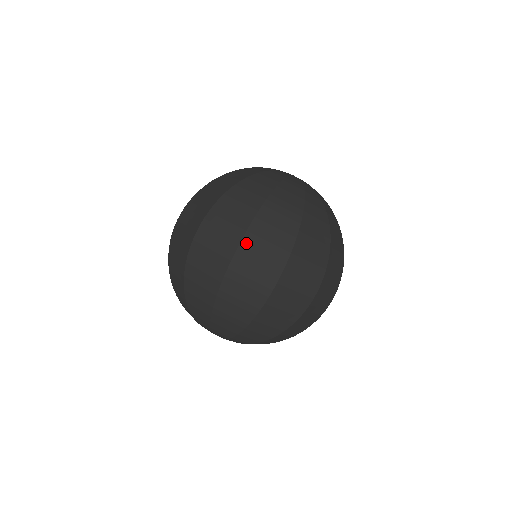
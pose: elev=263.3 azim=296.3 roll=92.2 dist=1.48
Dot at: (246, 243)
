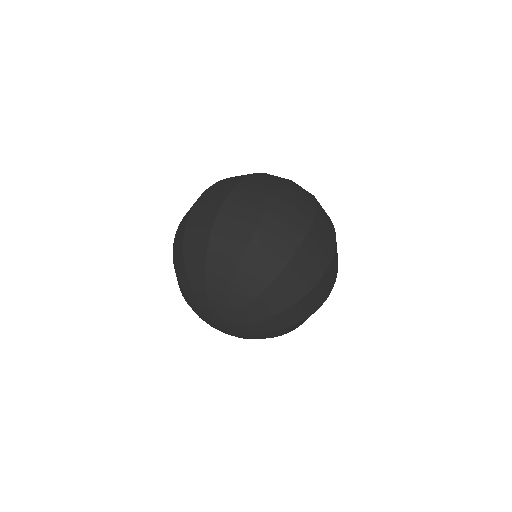
Dot at: (238, 189)
